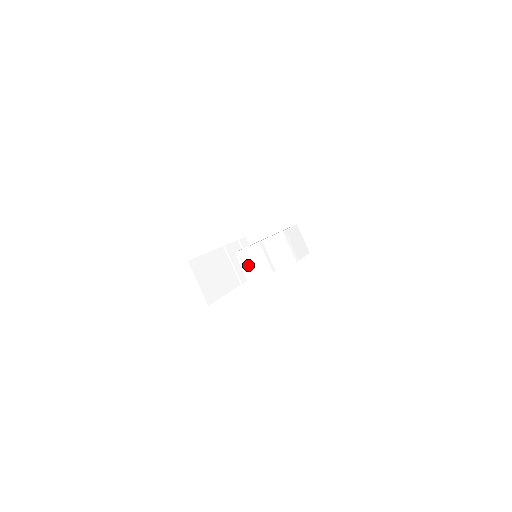
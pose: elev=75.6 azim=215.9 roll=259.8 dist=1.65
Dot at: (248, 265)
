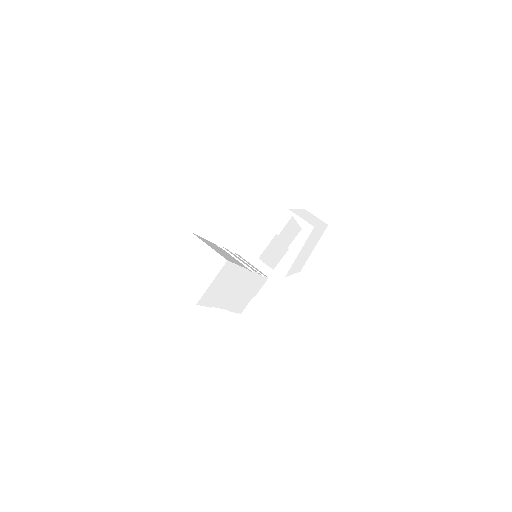
Dot at: (251, 242)
